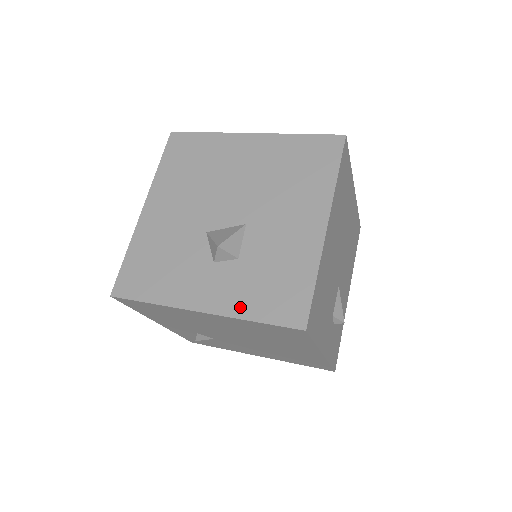
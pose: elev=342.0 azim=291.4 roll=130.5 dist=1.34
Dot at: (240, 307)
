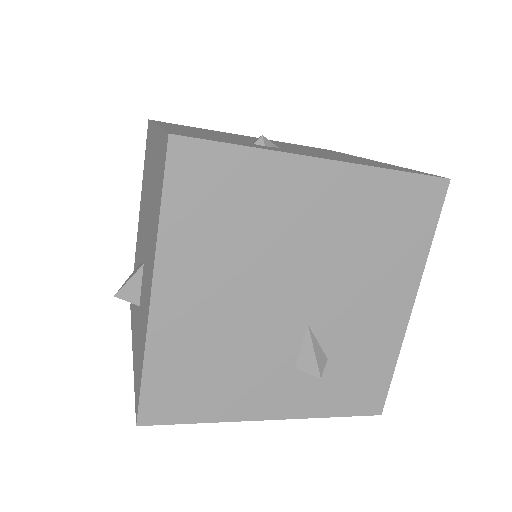
Dot at: (135, 364)
